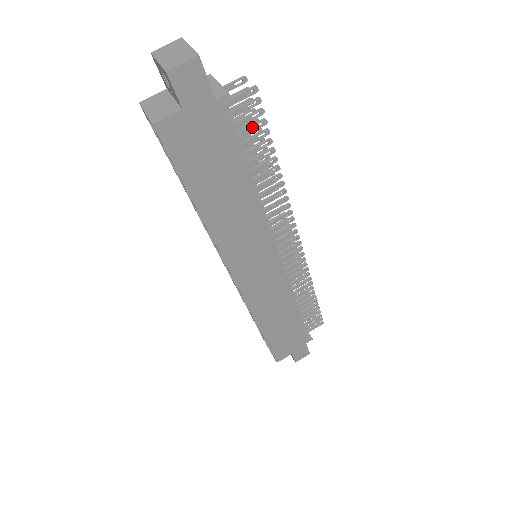
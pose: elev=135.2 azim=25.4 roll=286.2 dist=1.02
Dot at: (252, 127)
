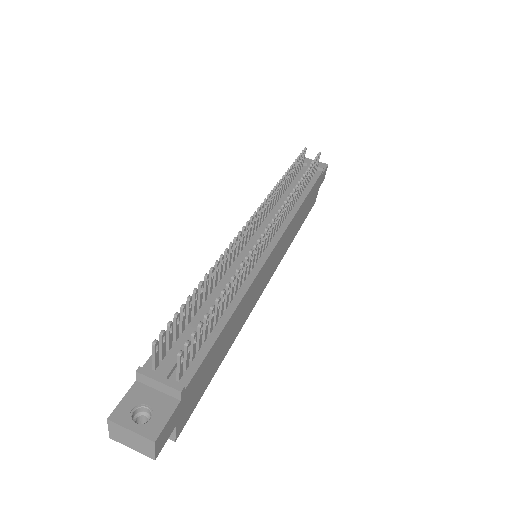
Dot at: (199, 338)
